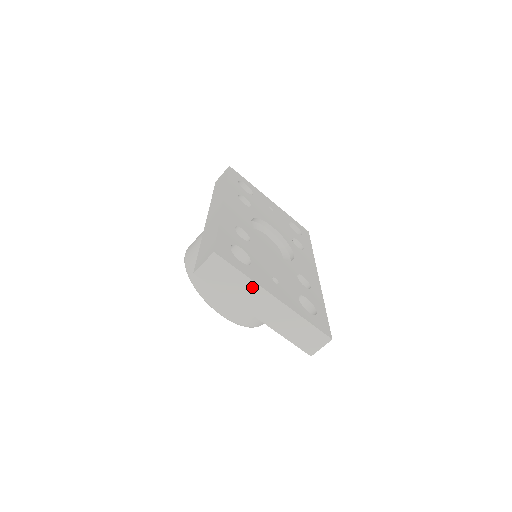
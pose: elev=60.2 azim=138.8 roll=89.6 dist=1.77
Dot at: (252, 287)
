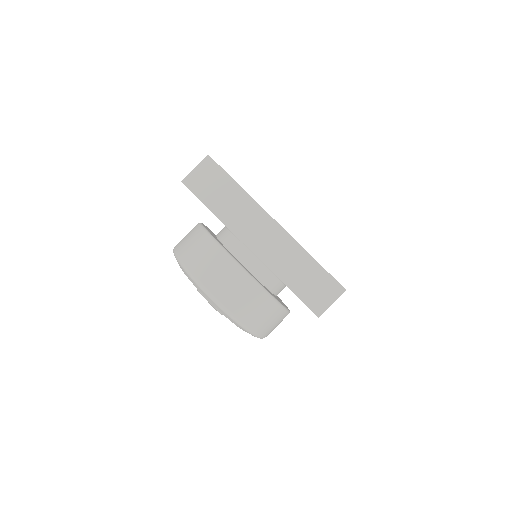
Dot at: (248, 204)
